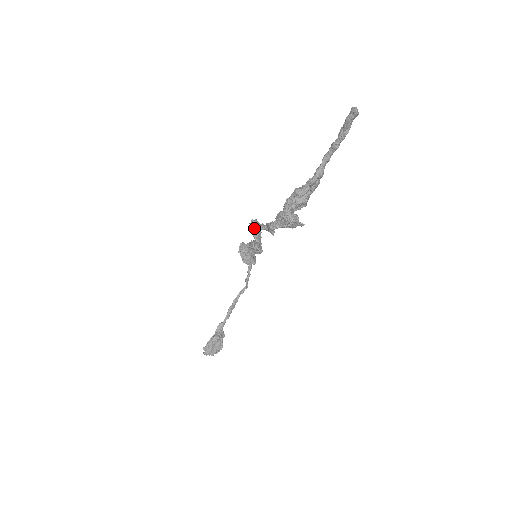
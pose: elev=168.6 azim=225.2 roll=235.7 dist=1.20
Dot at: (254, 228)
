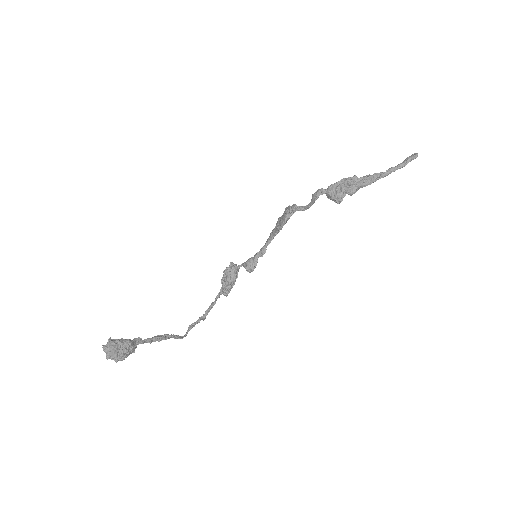
Dot at: (290, 207)
